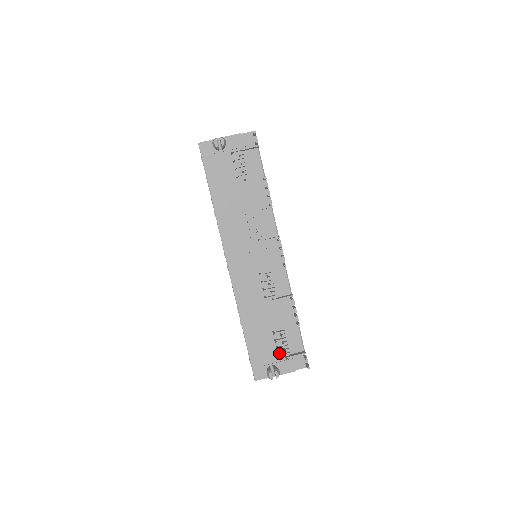
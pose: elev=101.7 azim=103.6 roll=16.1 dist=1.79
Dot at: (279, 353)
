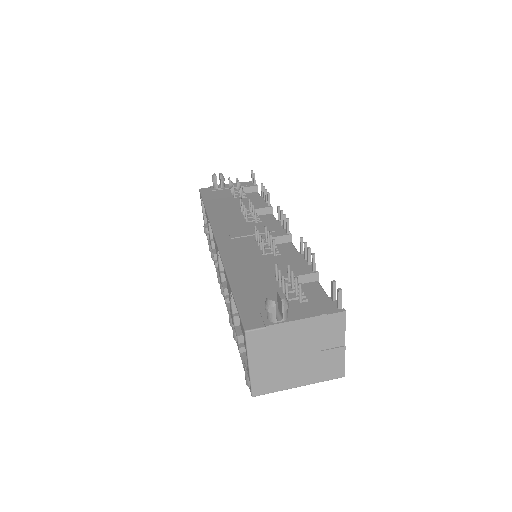
Dot at: occluded
